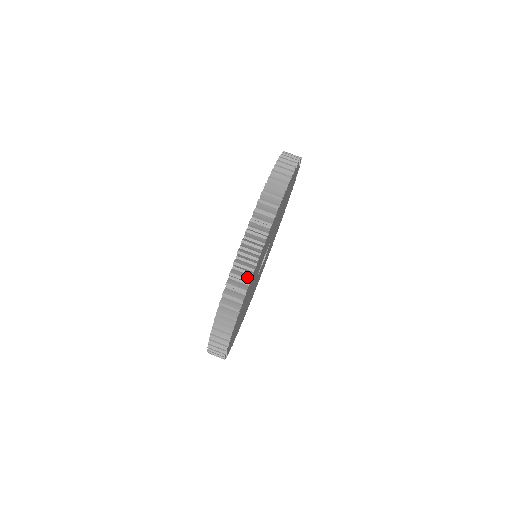
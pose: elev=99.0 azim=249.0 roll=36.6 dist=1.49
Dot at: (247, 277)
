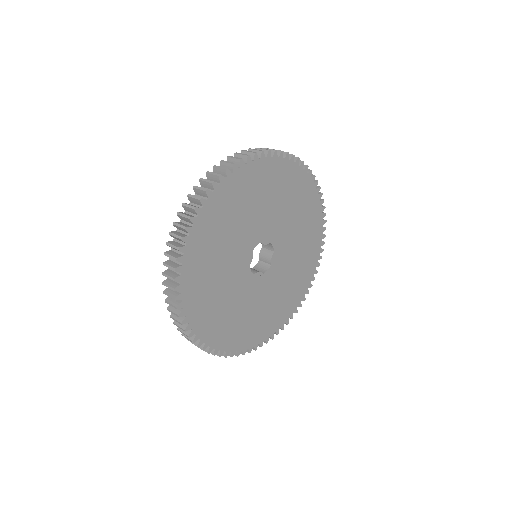
Dot at: (206, 189)
